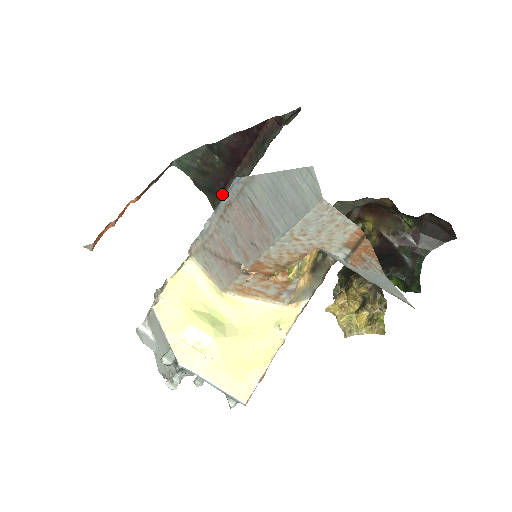
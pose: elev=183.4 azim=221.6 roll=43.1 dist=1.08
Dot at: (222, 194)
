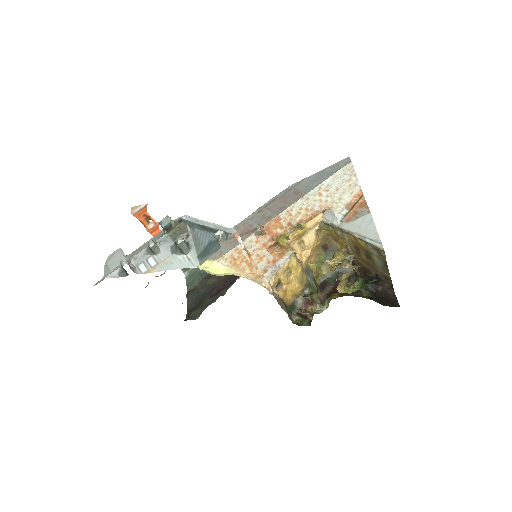
Dot at: (207, 301)
